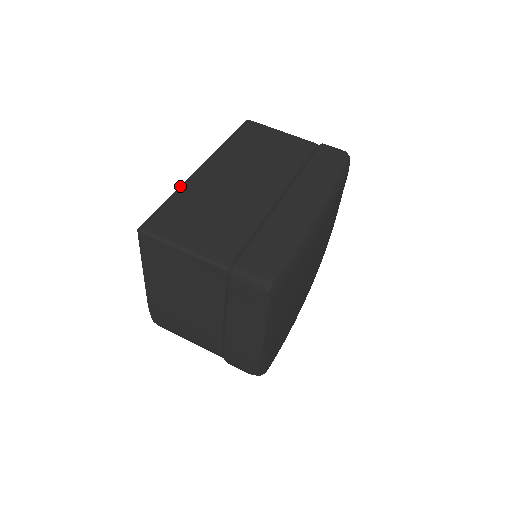
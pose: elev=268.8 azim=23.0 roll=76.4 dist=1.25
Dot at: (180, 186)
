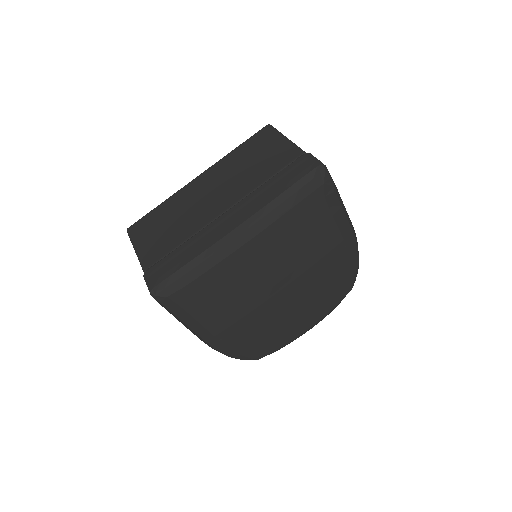
Dot at: occluded
